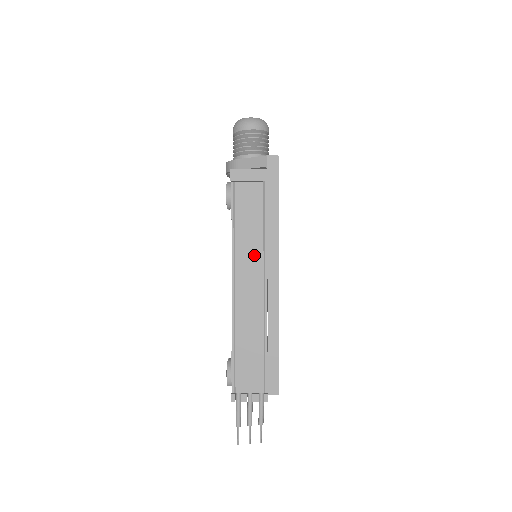
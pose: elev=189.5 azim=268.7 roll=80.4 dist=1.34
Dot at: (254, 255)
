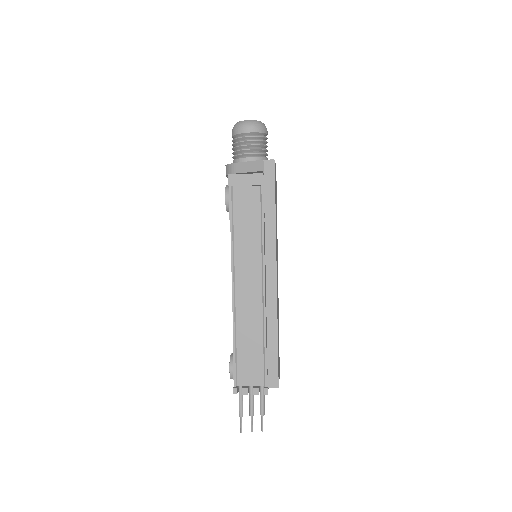
Dot at: (252, 257)
